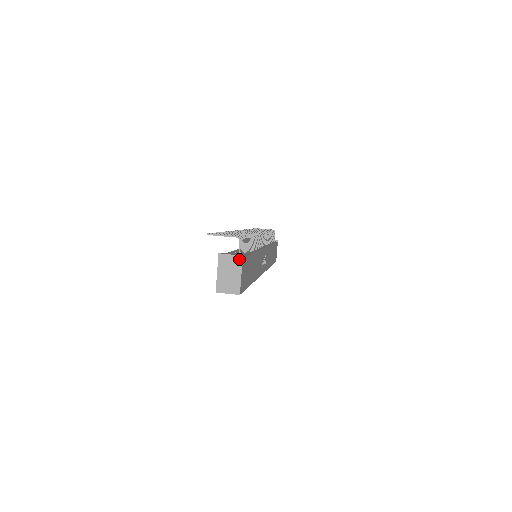
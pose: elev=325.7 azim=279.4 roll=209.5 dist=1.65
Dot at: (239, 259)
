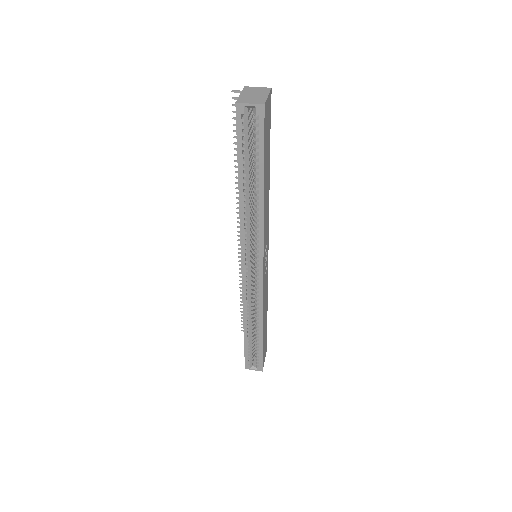
Dot at: (267, 89)
